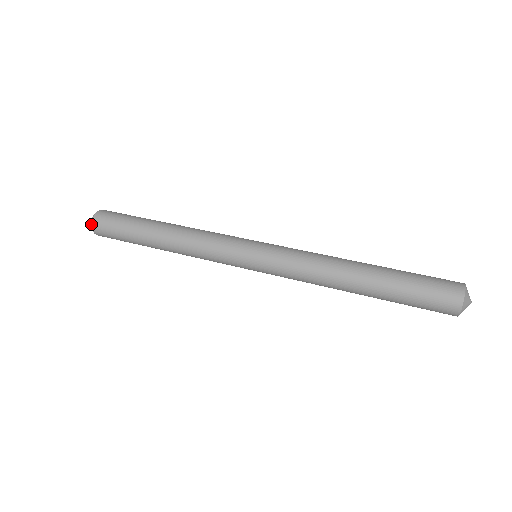
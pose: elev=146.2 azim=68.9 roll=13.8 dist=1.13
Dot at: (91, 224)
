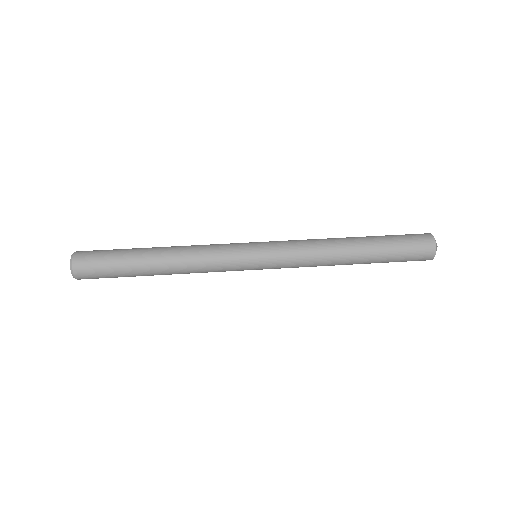
Dot at: (71, 261)
